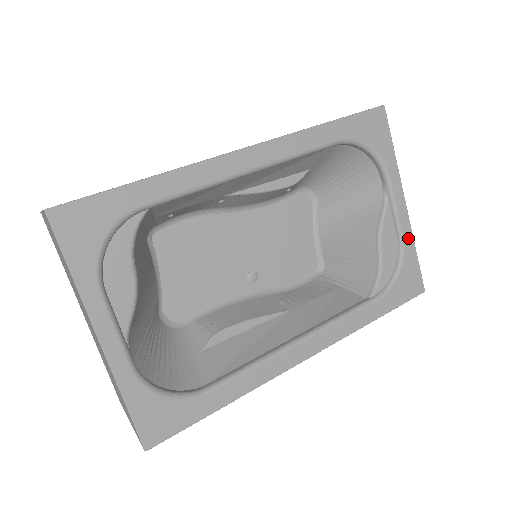
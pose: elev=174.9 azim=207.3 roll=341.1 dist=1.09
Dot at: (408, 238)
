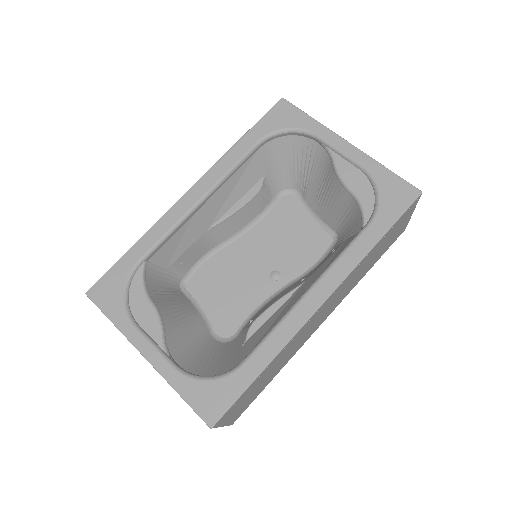
Dot at: (369, 163)
